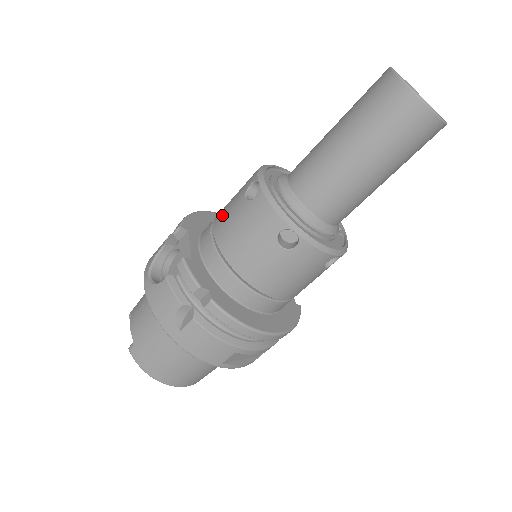
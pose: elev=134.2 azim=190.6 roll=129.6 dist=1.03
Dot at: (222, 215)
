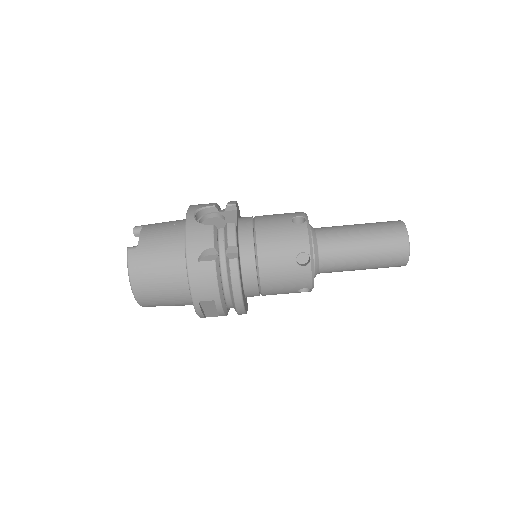
Dot at: (266, 218)
